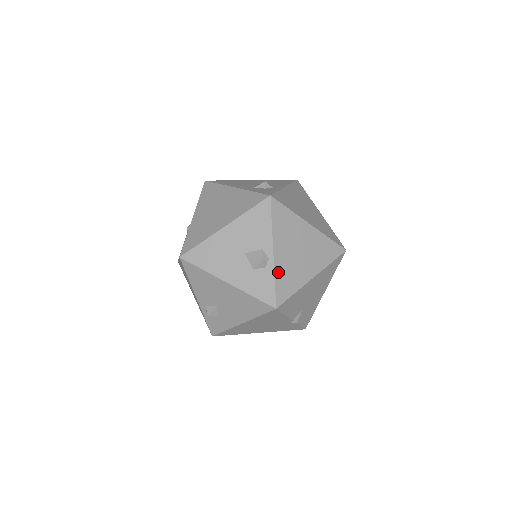
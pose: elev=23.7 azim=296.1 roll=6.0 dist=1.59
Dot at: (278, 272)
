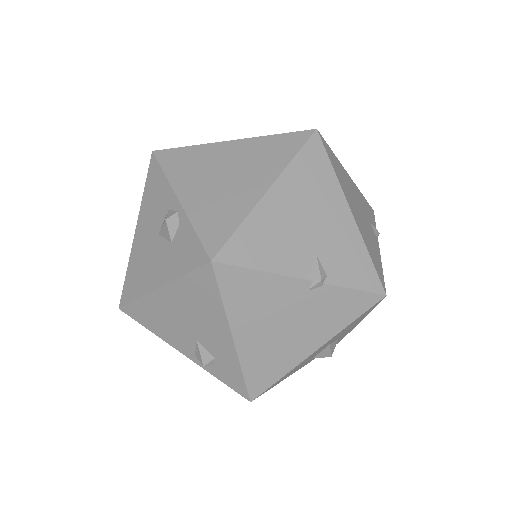
Dot at: (196, 216)
